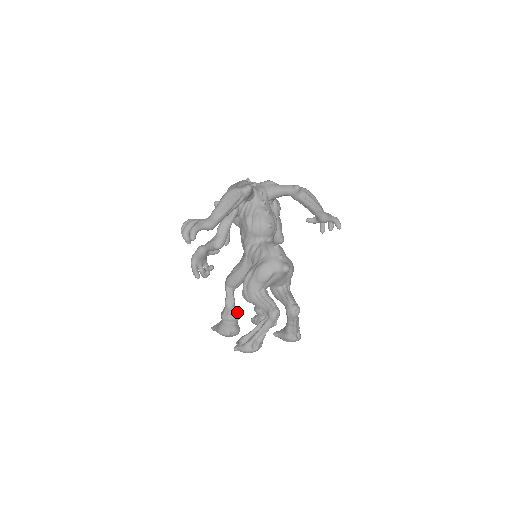
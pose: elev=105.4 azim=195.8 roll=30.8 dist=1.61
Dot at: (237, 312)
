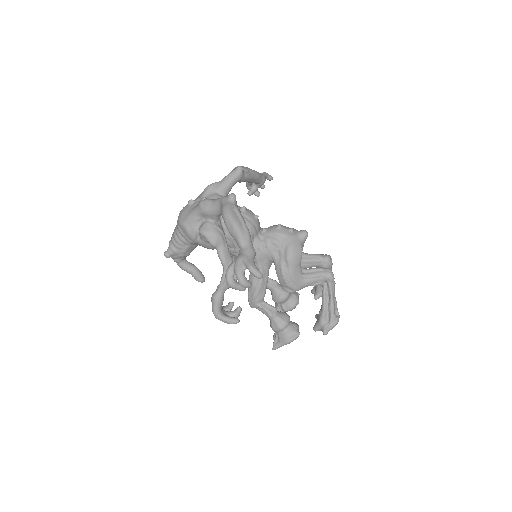
Dot at: (284, 313)
